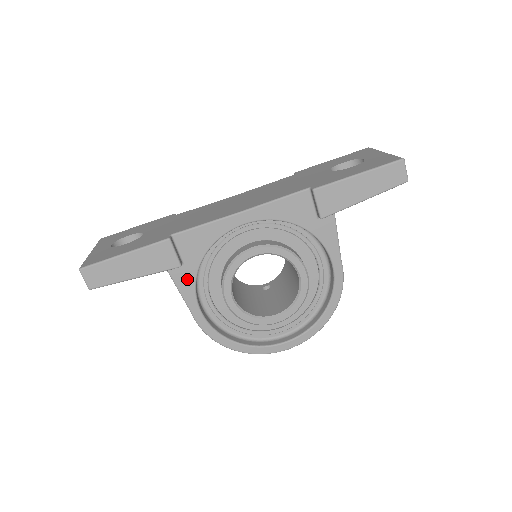
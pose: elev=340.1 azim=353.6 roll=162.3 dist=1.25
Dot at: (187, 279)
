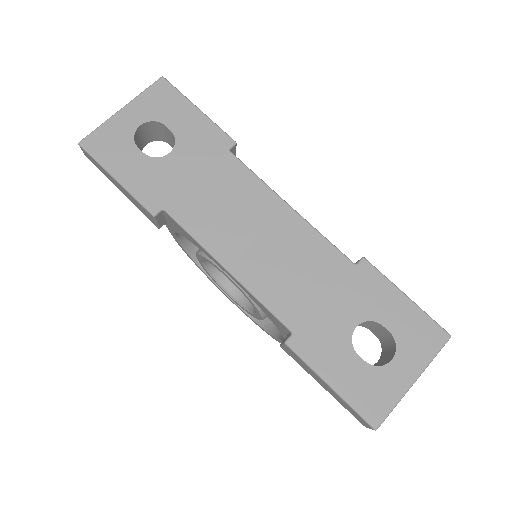
Dot at: (170, 226)
